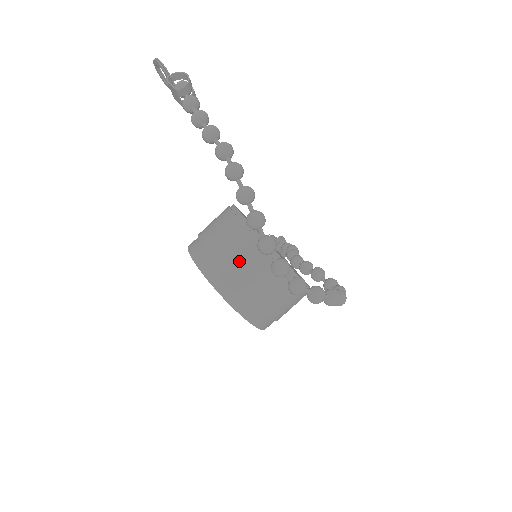
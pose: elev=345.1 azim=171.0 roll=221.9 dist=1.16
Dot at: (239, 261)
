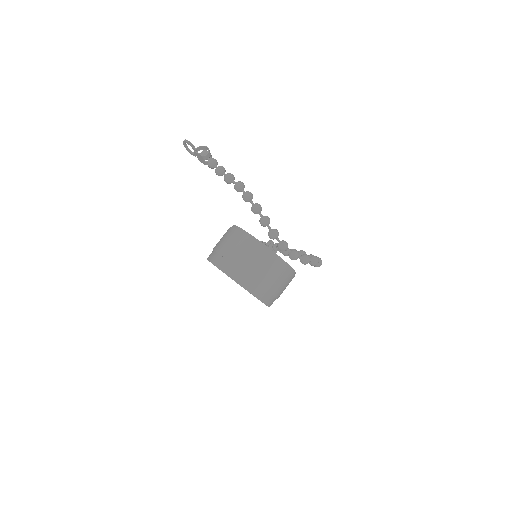
Dot at: (247, 259)
